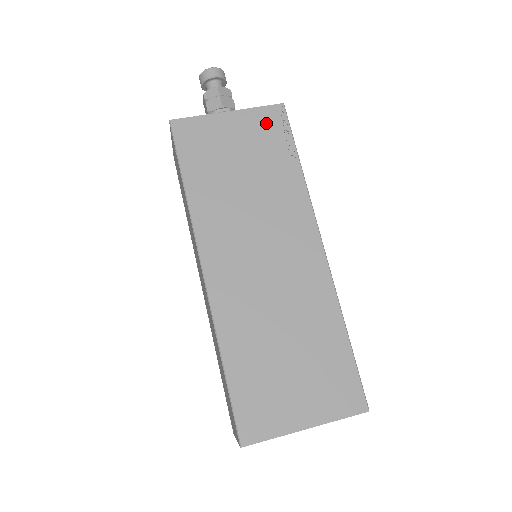
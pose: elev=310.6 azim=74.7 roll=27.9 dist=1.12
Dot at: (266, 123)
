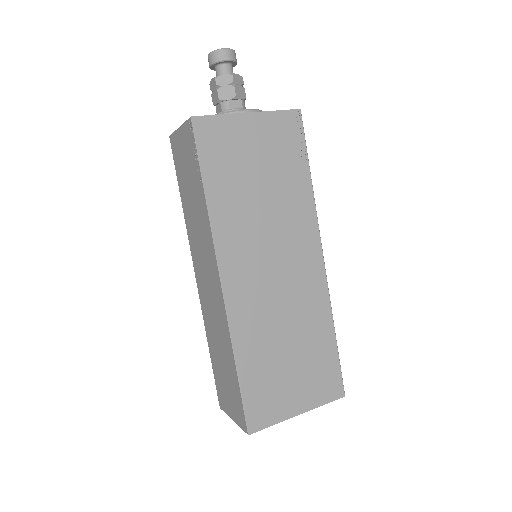
Dot at: (284, 129)
